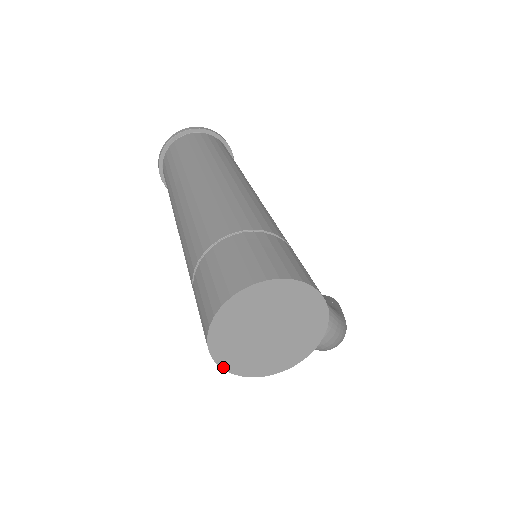
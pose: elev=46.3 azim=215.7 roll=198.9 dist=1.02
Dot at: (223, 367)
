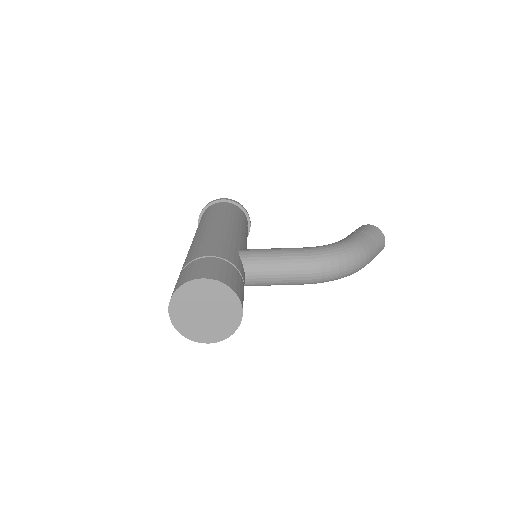
Dot at: (208, 343)
